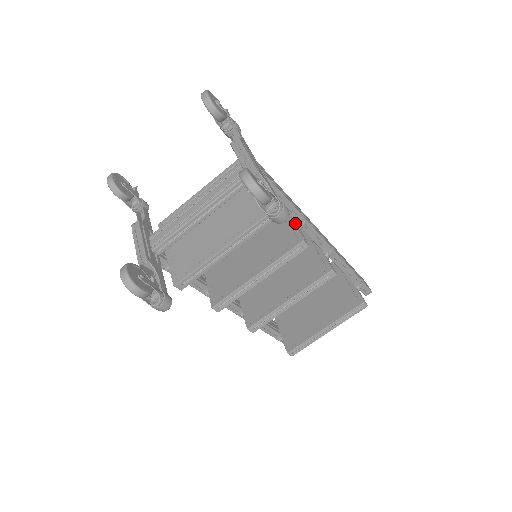
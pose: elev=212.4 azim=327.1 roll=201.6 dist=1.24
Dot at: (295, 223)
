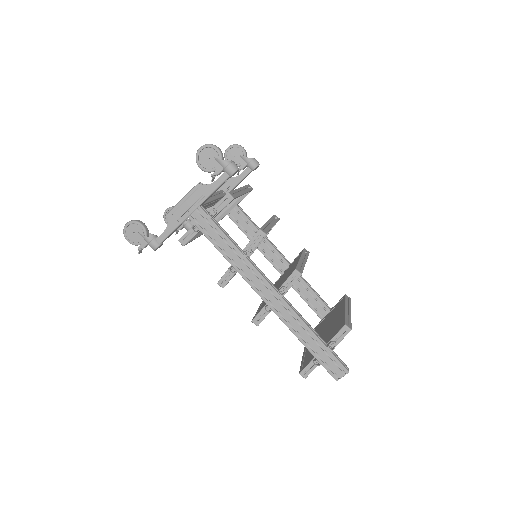
Dot at: occluded
